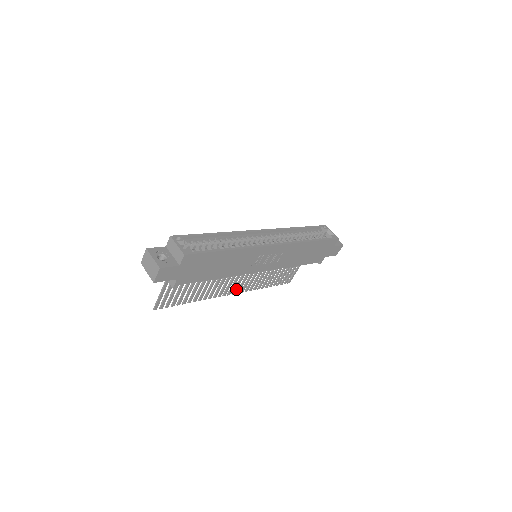
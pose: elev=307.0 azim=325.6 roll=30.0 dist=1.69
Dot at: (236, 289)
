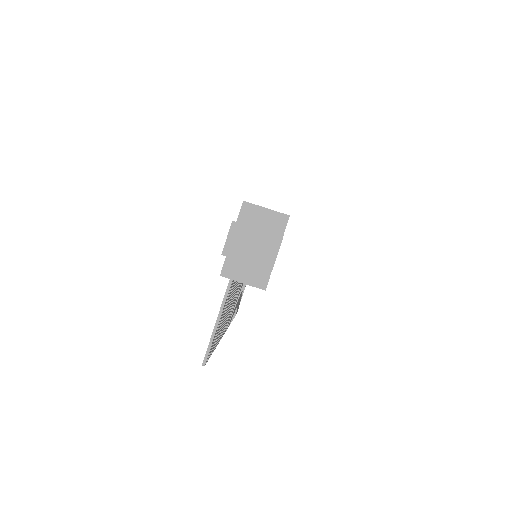
Dot at: occluded
